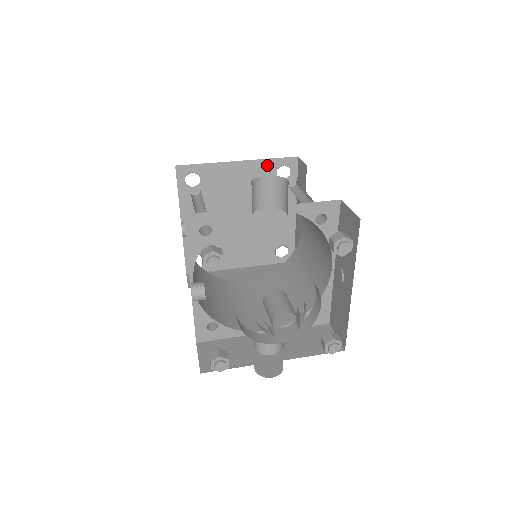
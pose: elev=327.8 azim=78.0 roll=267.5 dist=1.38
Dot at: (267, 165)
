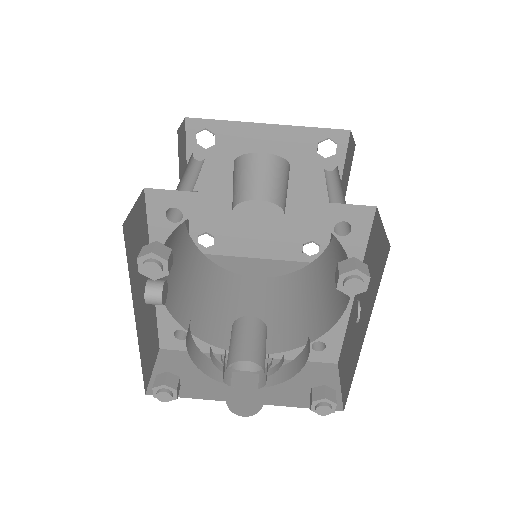
Dot at: (306, 135)
